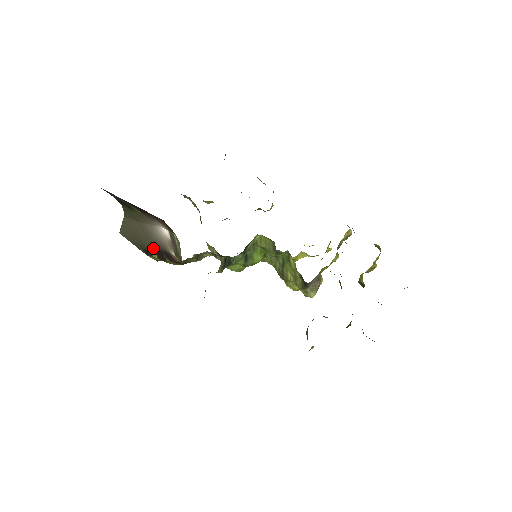
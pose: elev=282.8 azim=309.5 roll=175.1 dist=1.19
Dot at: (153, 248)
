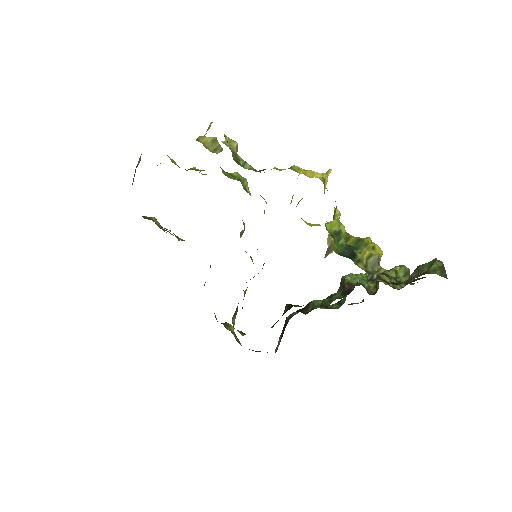
Dot at: occluded
